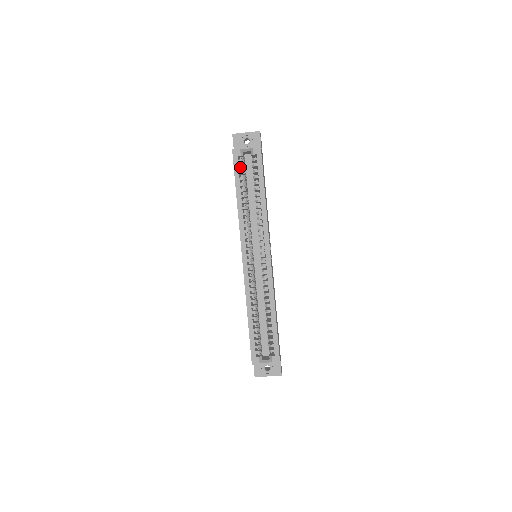
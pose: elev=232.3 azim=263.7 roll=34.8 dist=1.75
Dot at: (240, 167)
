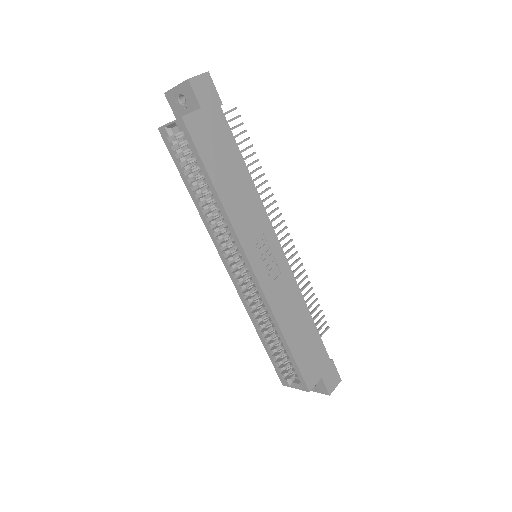
Dot at: (175, 153)
